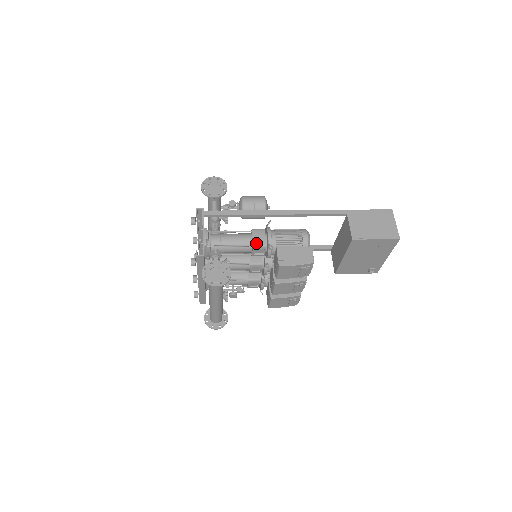
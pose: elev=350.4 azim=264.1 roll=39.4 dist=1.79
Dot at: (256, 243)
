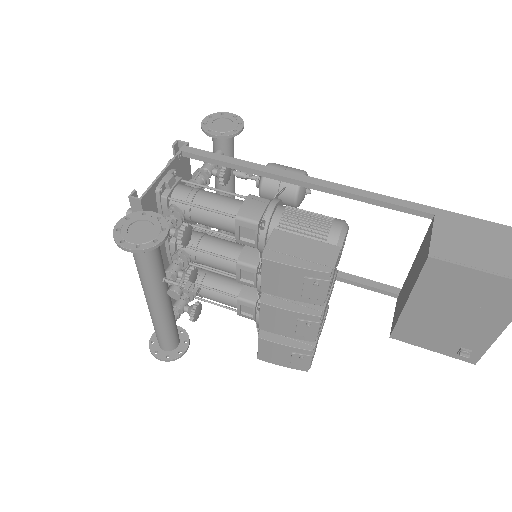
Dot at: (243, 213)
